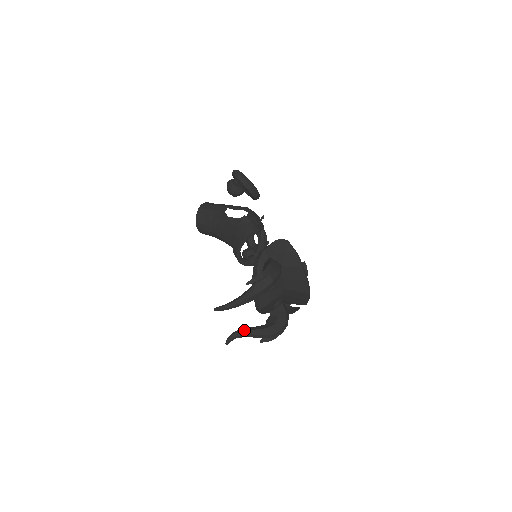
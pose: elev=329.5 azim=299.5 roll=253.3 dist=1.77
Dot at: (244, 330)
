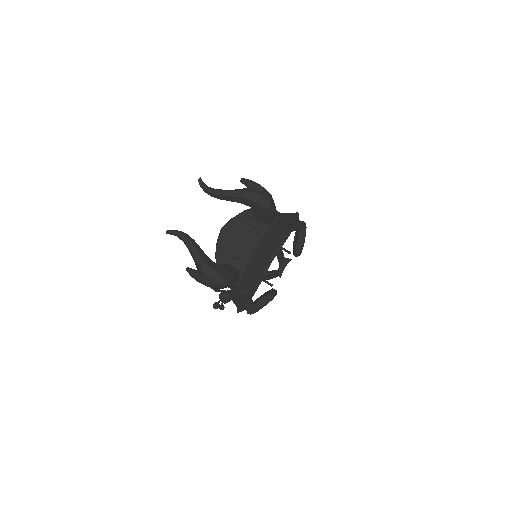
Dot at: occluded
